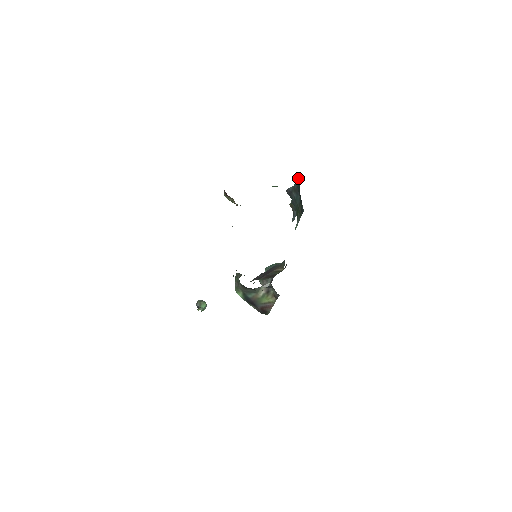
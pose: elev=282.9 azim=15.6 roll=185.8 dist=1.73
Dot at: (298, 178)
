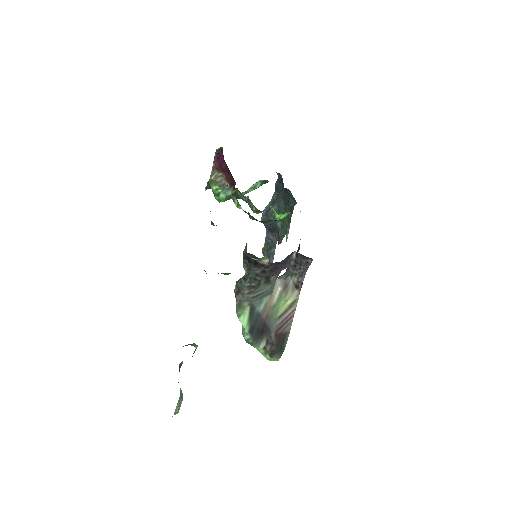
Dot at: (279, 177)
